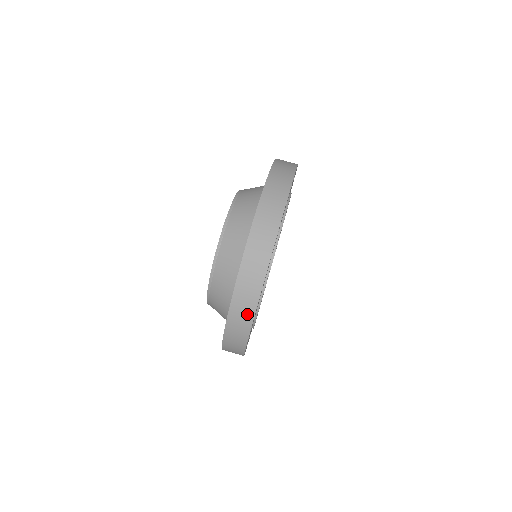
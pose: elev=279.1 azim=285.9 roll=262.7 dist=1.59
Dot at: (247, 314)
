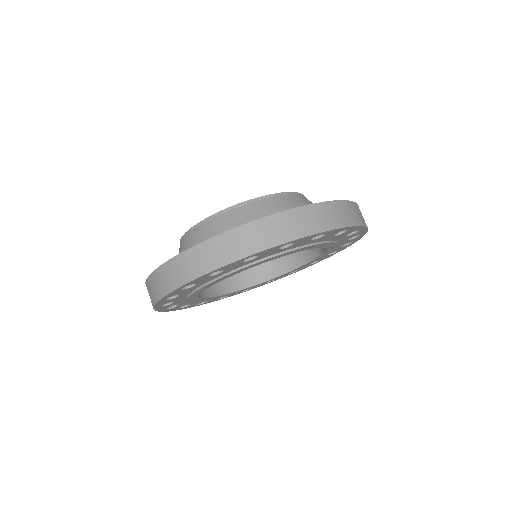
Dot at: (216, 259)
